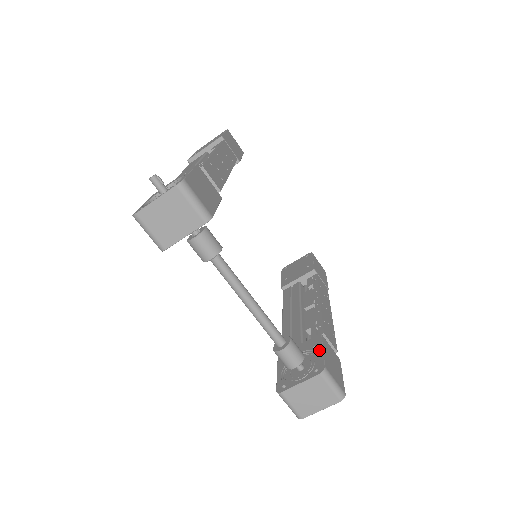
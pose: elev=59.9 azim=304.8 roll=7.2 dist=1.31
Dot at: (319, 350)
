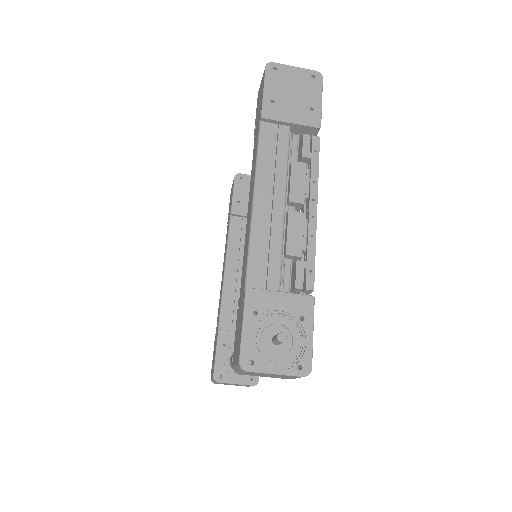
Dot at: occluded
